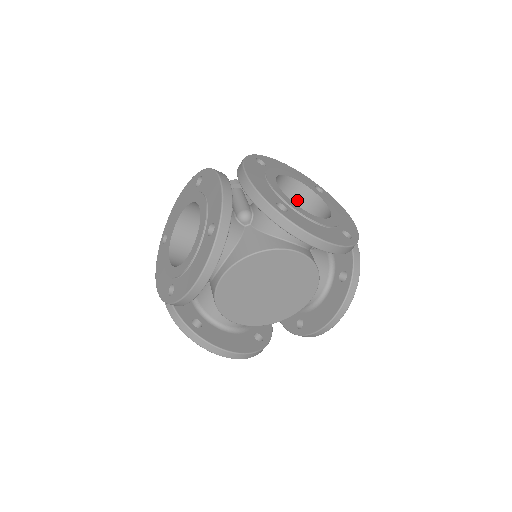
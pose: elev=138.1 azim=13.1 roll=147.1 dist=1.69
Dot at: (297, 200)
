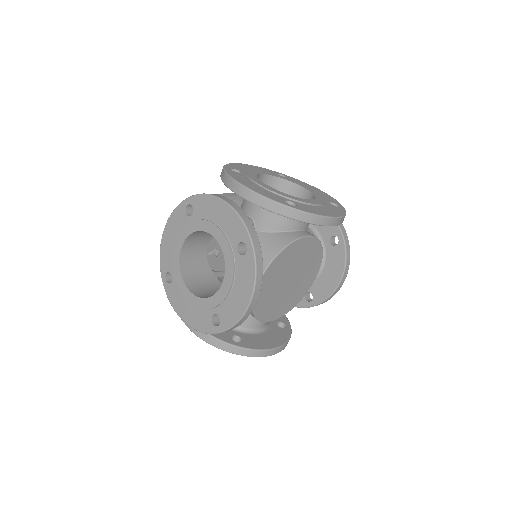
Dot at: occluded
